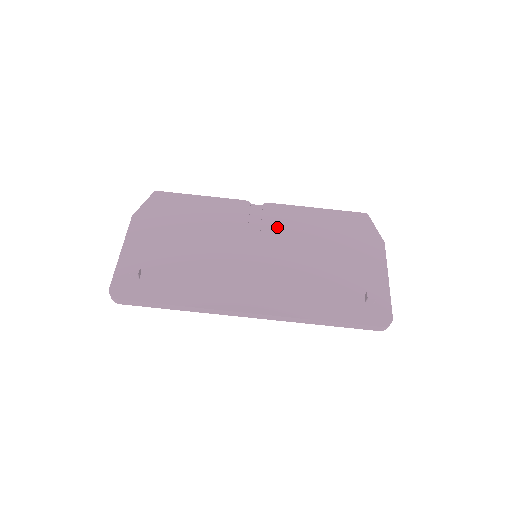
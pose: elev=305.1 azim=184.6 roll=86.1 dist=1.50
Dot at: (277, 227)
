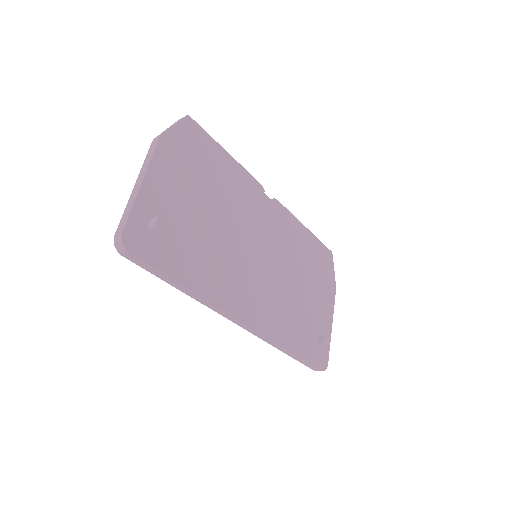
Dot at: (278, 232)
